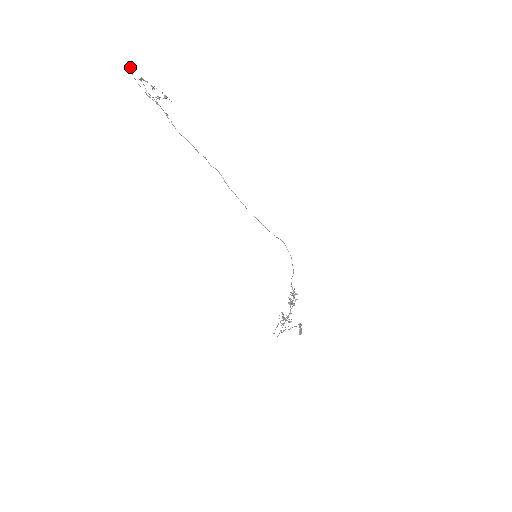
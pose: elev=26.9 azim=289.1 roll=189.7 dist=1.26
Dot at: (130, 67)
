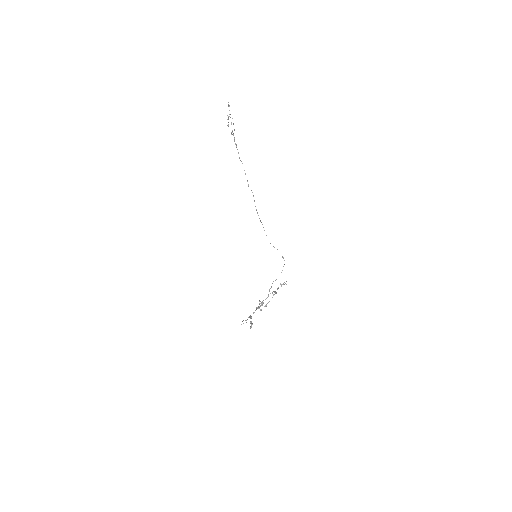
Dot at: (229, 106)
